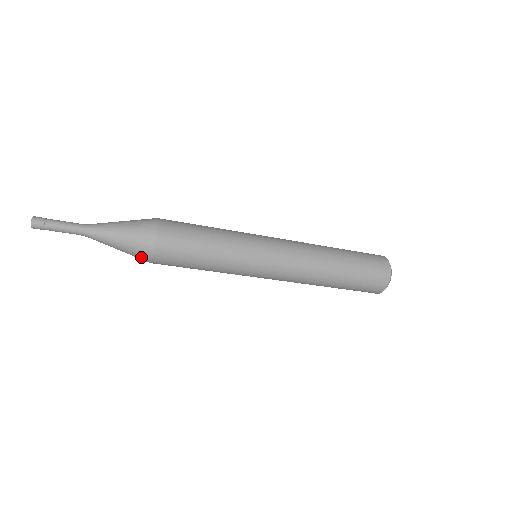
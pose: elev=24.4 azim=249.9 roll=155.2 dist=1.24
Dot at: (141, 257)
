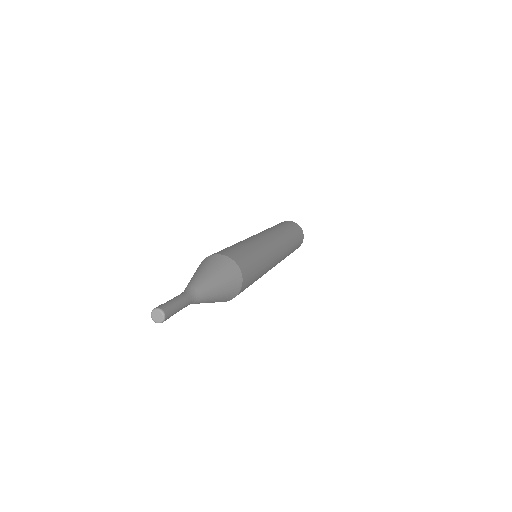
Dot at: occluded
